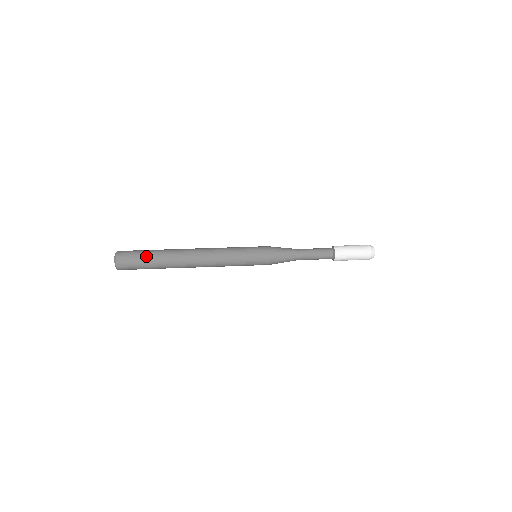
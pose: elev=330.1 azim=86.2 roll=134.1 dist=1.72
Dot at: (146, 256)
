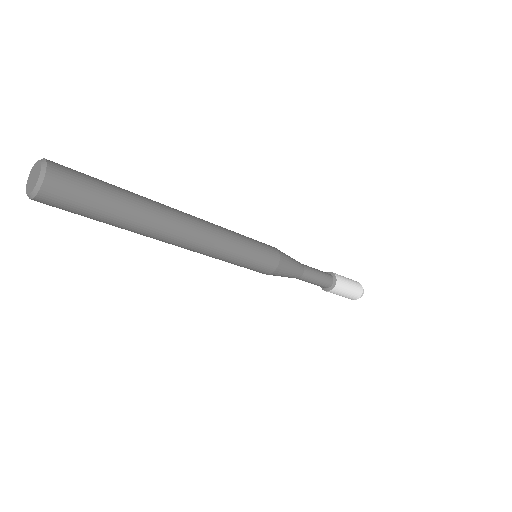
Dot at: (106, 182)
